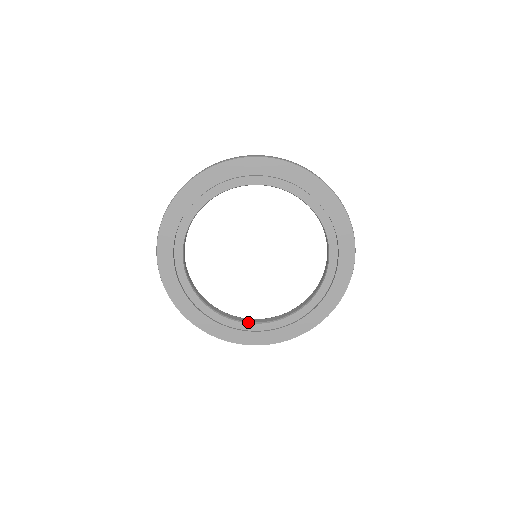
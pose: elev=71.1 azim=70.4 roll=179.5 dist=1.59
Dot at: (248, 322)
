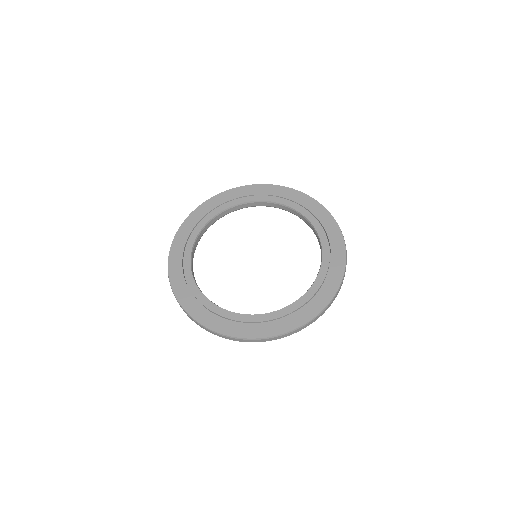
Dot at: occluded
